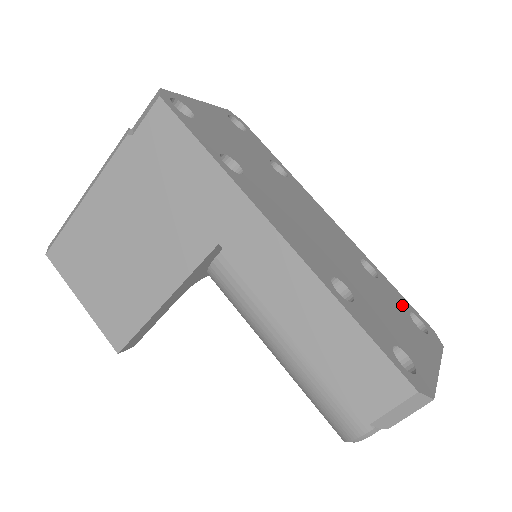
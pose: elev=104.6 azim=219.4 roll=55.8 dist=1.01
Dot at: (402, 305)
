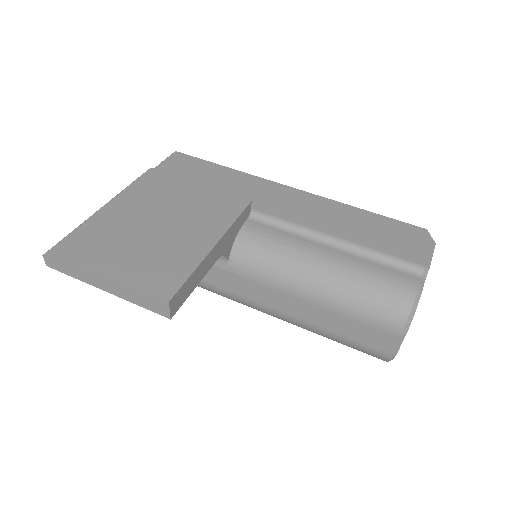
Dot at: occluded
